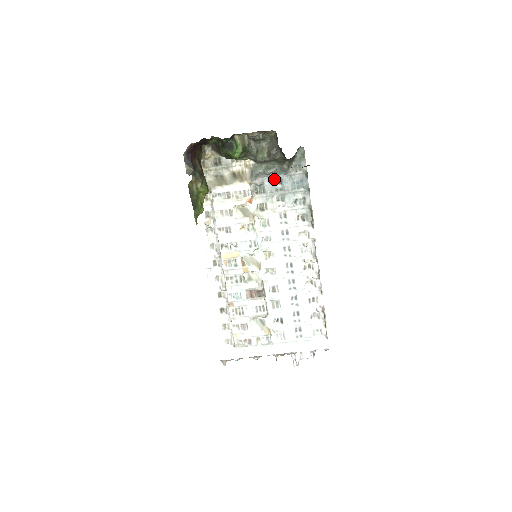
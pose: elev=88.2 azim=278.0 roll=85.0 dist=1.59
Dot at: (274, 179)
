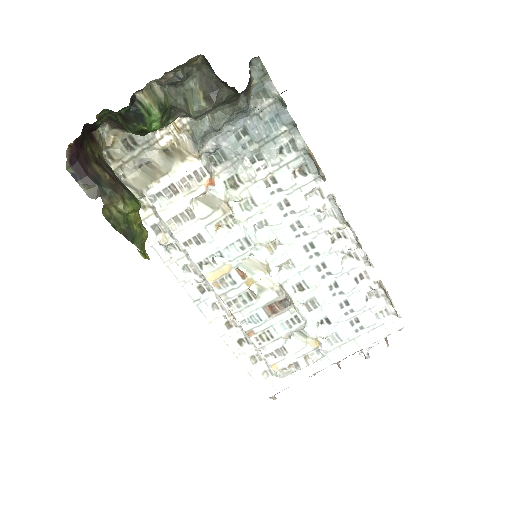
Dot at: (232, 131)
